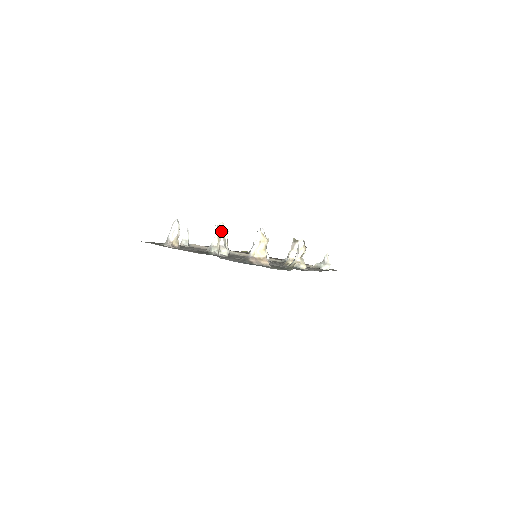
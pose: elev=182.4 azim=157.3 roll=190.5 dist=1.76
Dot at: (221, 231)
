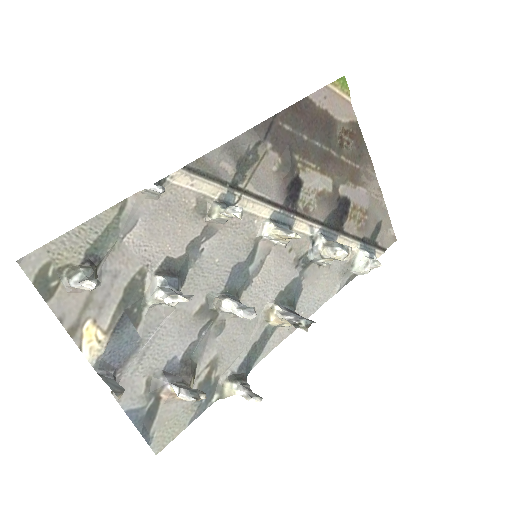
Dot at: (179, 300)
